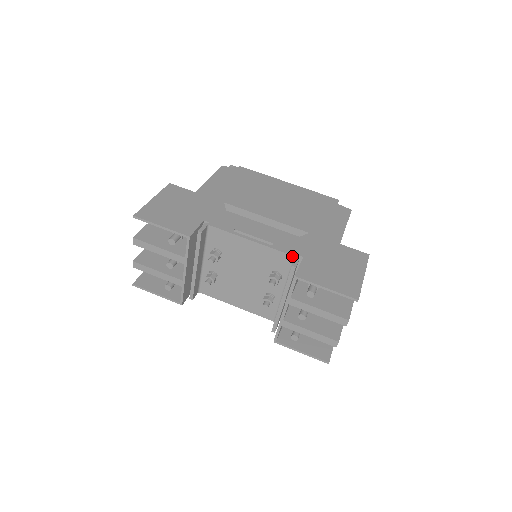
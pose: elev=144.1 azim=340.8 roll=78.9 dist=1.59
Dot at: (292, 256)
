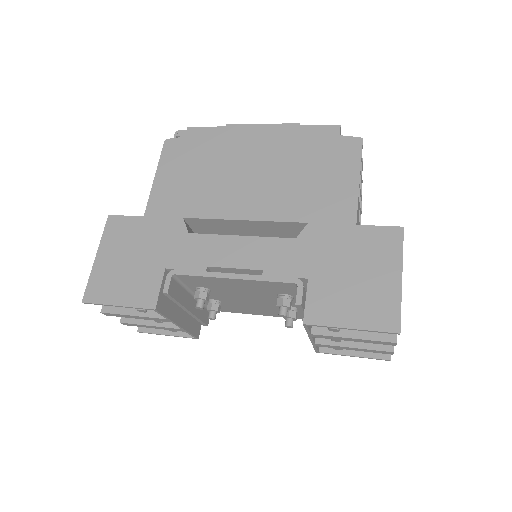
Dot at: (292, 283)
